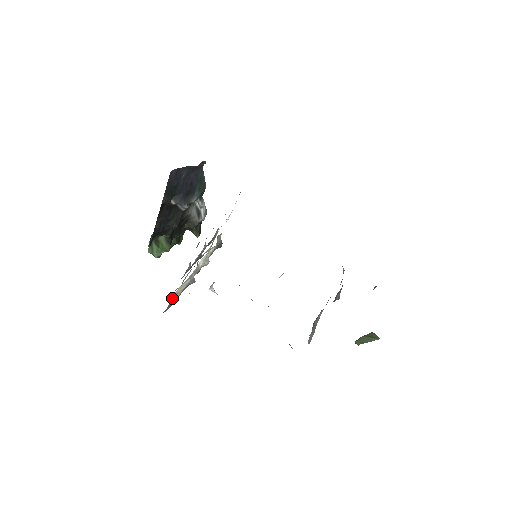
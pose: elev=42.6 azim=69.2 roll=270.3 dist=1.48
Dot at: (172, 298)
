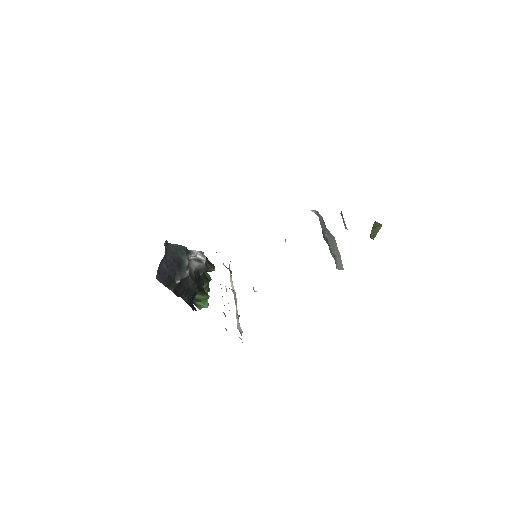
Dot at: (239, 331)
